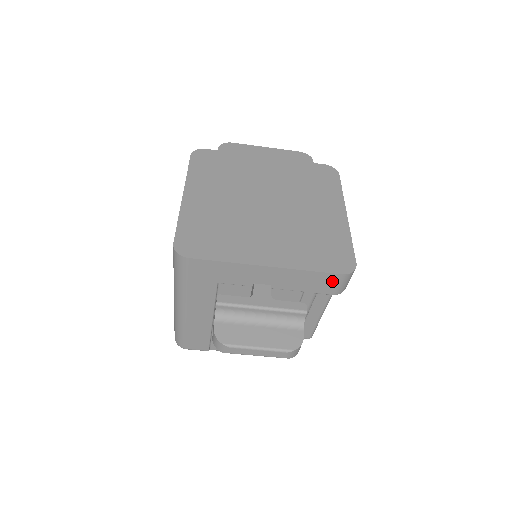
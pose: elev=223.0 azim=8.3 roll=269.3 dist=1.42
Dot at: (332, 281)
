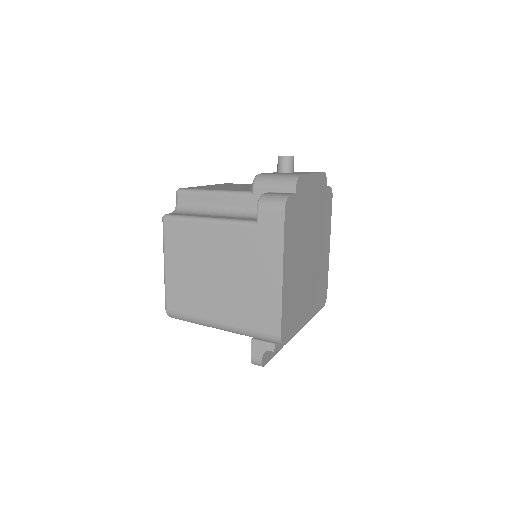
Dot at: occluded
